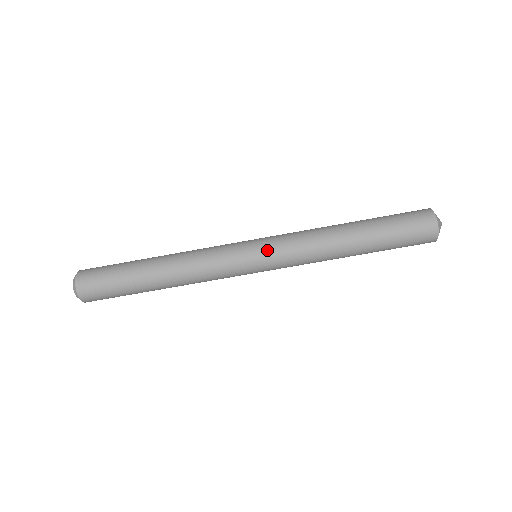
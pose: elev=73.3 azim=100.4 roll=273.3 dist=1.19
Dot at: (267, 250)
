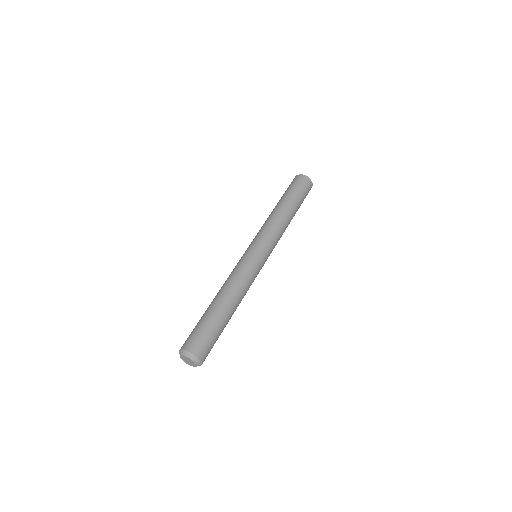
Dot at: (262, 244)
